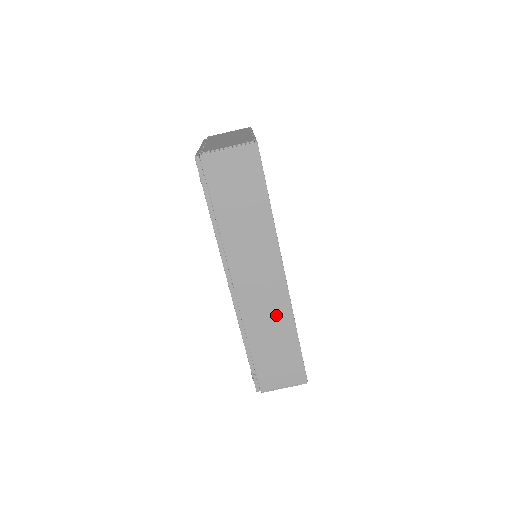
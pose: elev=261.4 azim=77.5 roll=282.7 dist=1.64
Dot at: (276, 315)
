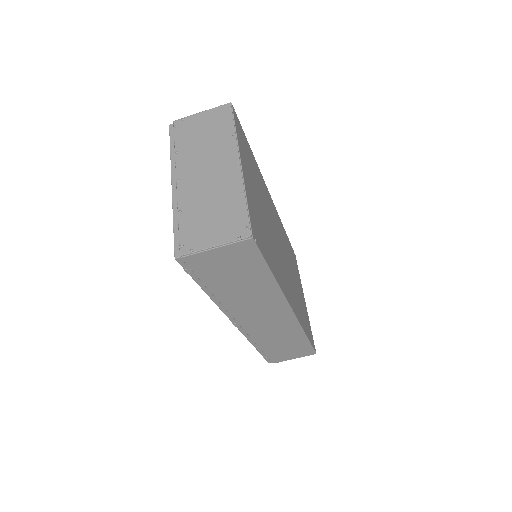
Dot at: (285, 331)
